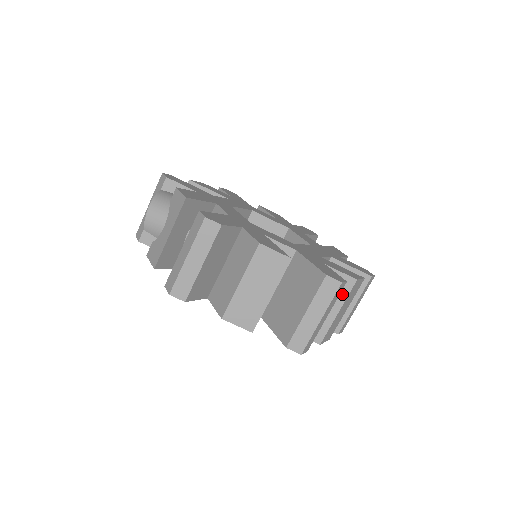
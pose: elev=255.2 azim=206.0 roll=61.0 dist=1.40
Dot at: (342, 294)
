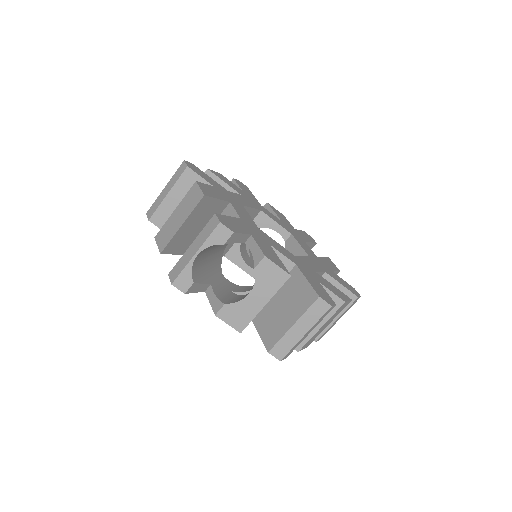
Dot at: occluded
